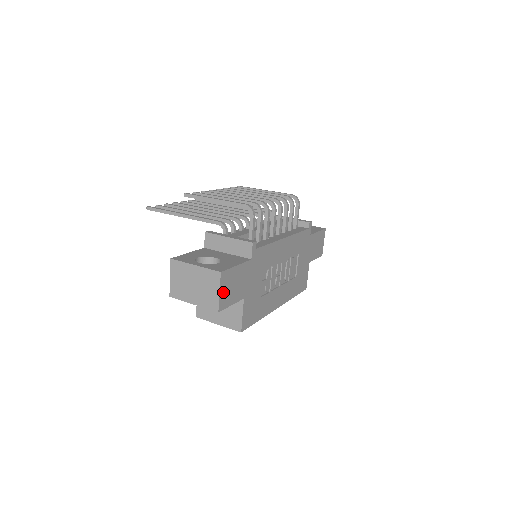
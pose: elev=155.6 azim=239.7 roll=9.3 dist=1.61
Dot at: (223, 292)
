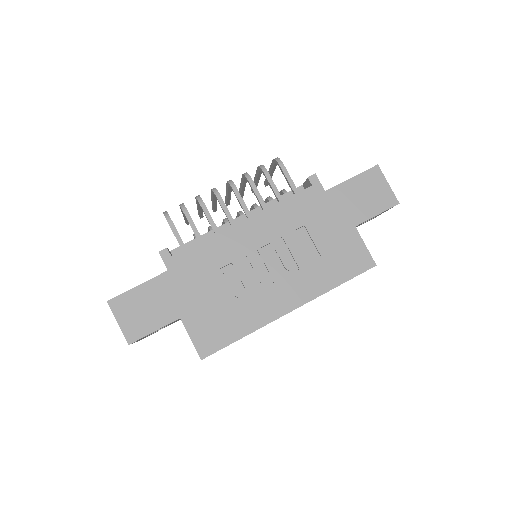
Dot at: (126, 321)
